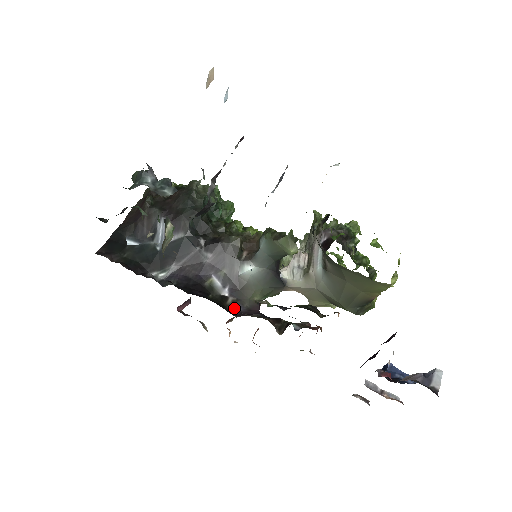
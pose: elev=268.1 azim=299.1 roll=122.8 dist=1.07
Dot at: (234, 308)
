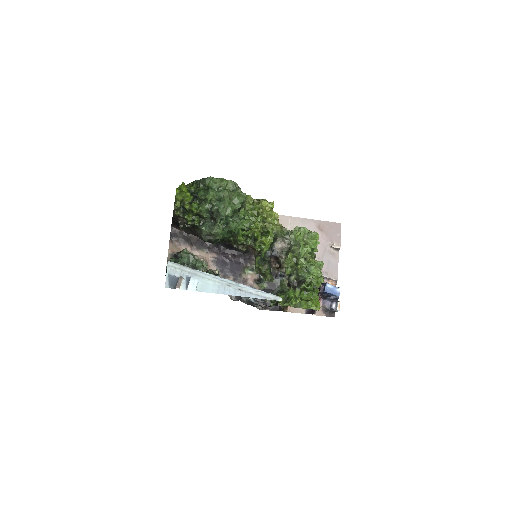
Dot at: occluded
